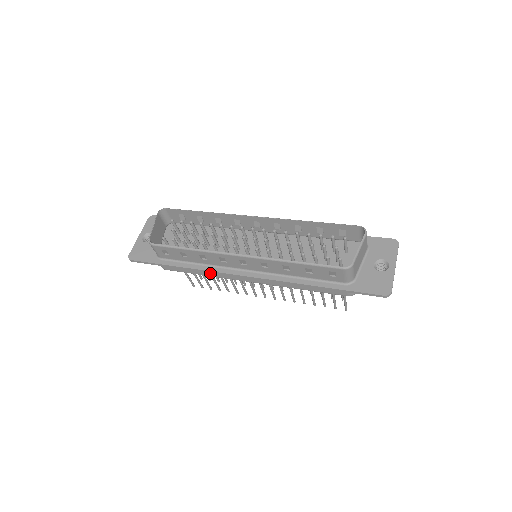
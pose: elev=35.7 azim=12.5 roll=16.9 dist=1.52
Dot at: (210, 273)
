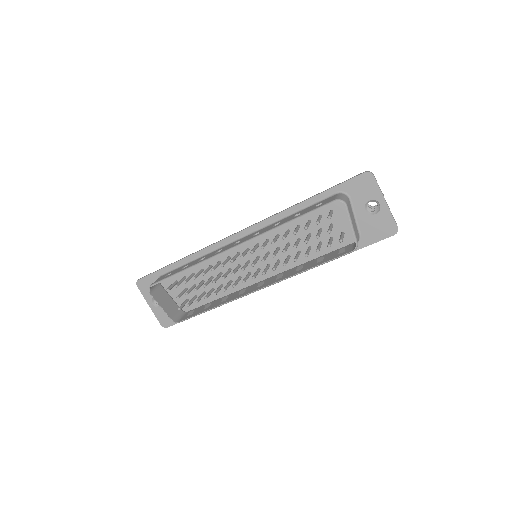
Dot at: occluded
